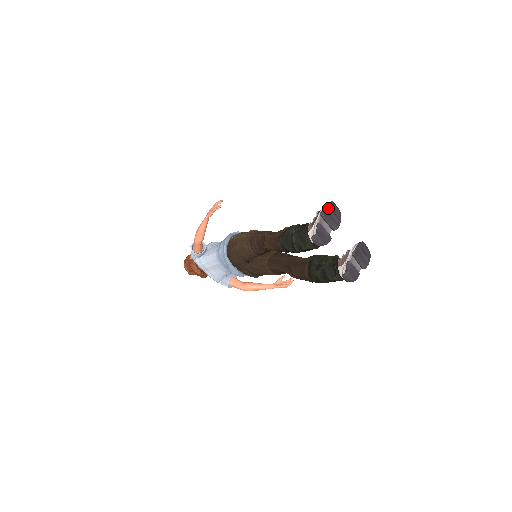
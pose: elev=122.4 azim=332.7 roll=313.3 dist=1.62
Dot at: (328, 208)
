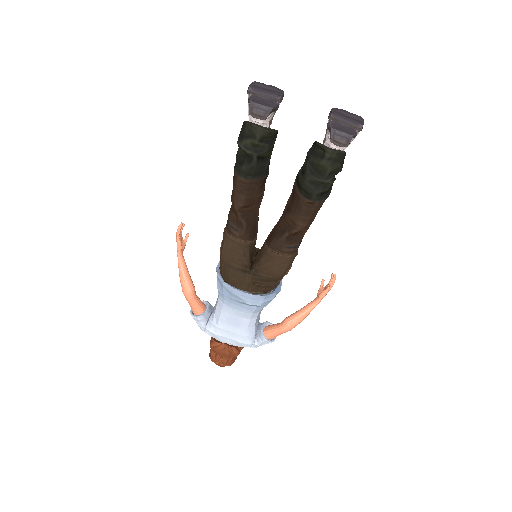
Dot at: (254, 83)
